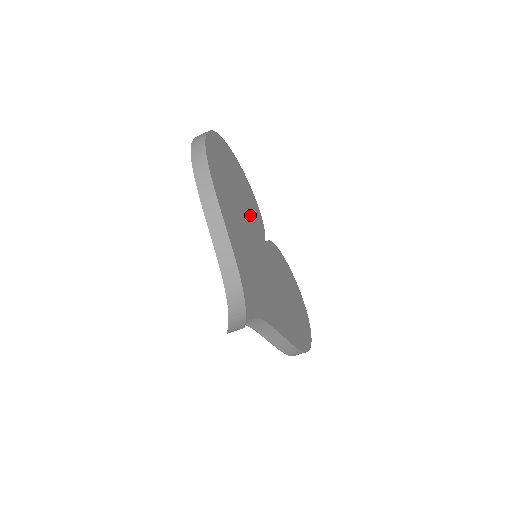
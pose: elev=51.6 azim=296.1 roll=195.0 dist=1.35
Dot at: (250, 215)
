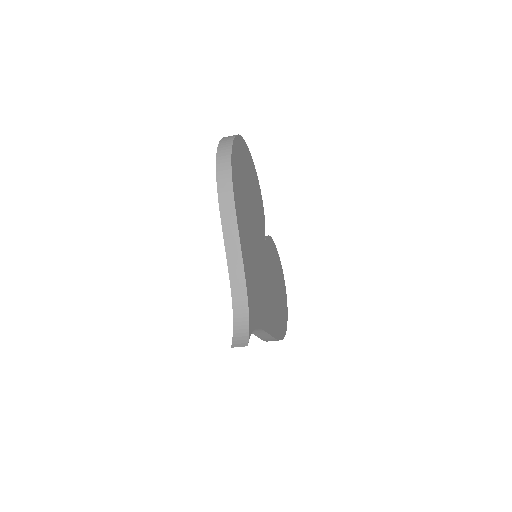
Dot at: (257, 217)
